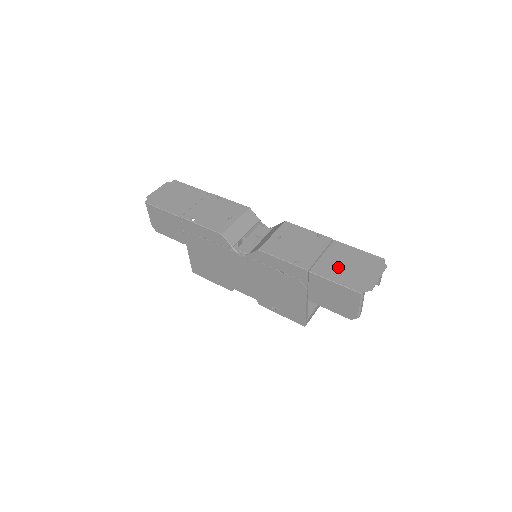
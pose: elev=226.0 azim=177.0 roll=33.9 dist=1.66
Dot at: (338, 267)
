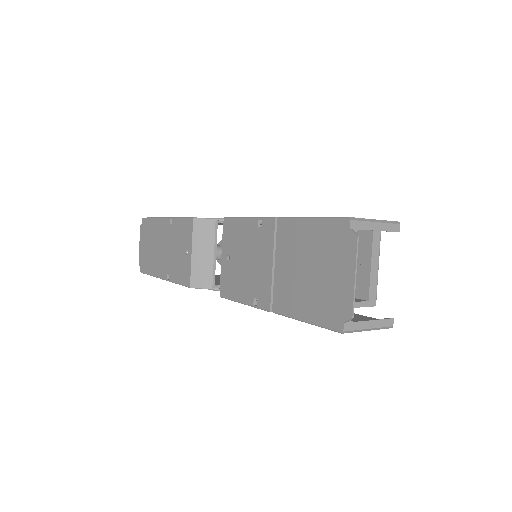
Dot at: (297, 283)
